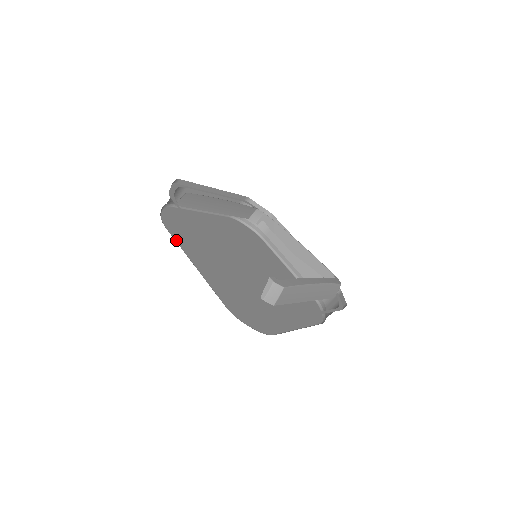
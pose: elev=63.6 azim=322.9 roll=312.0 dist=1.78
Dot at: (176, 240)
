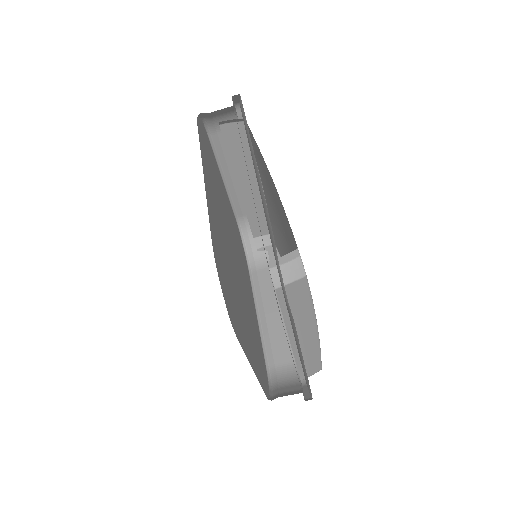
Dot at: (200, 142)
